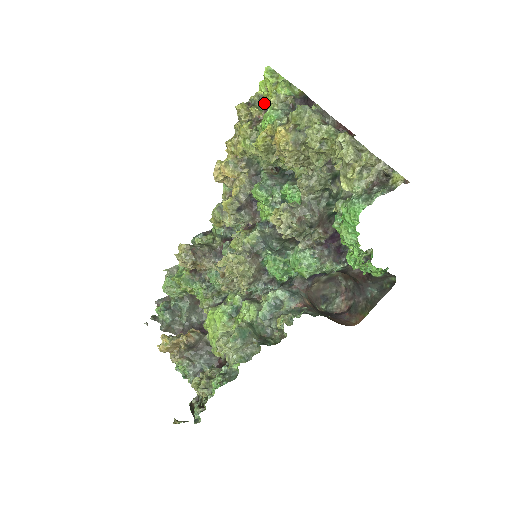
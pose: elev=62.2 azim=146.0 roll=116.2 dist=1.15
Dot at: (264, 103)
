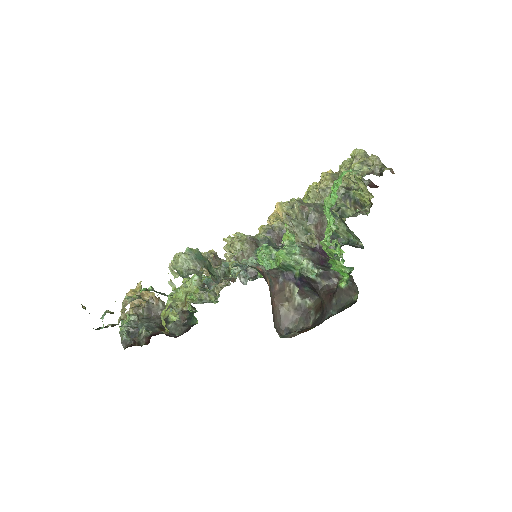
Dot at: occluded
